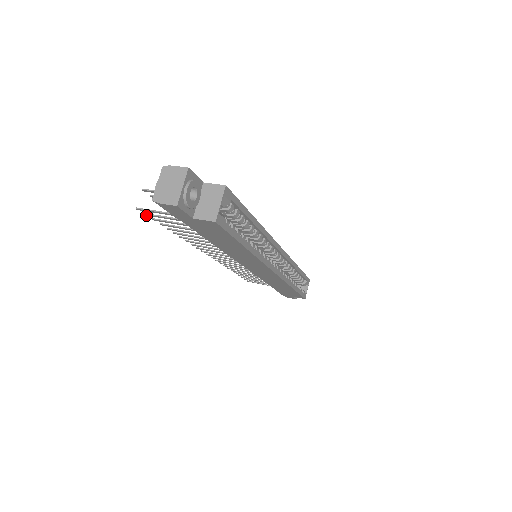
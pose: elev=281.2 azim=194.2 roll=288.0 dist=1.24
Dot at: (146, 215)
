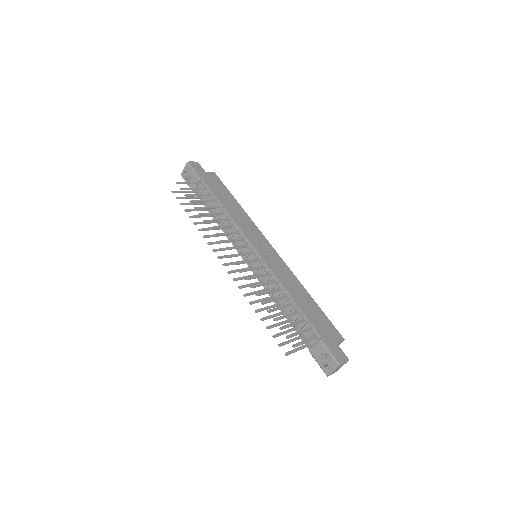
Dot at: (279, 345)
